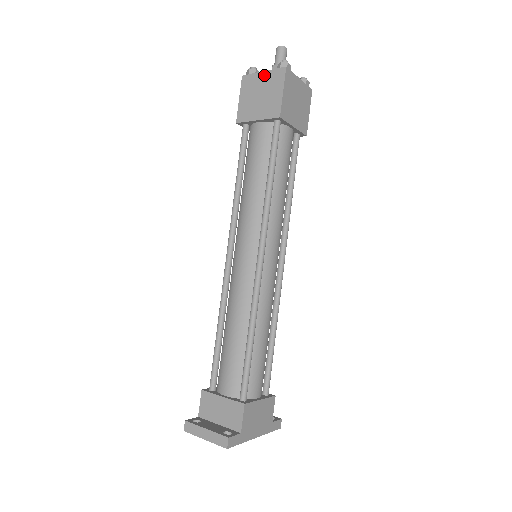
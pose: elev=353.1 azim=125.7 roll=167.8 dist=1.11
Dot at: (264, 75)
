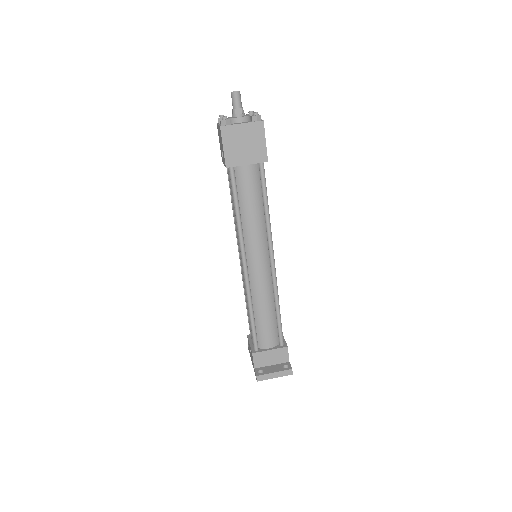
Dot at: (244, 127)
